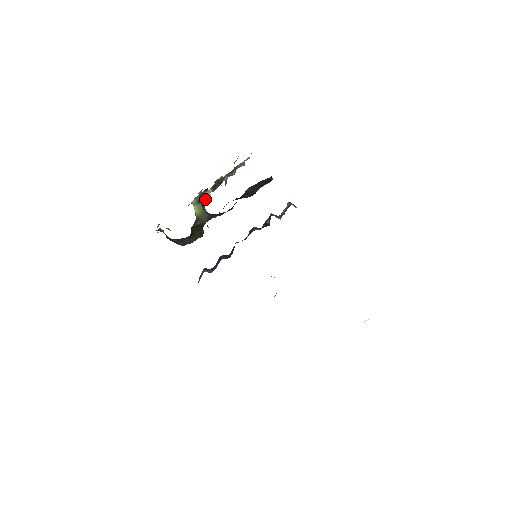
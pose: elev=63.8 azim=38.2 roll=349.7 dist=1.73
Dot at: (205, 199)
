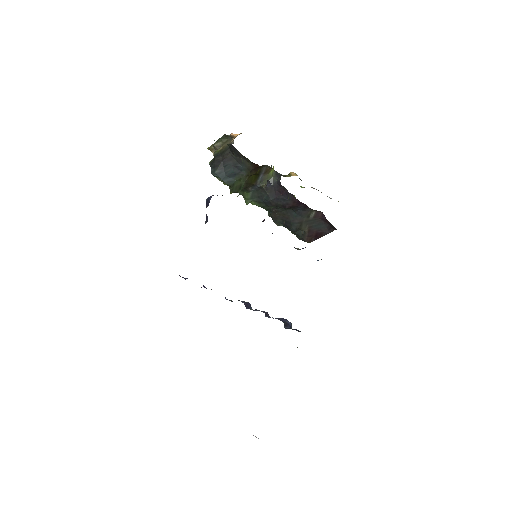
Dot at: (284, 175)
